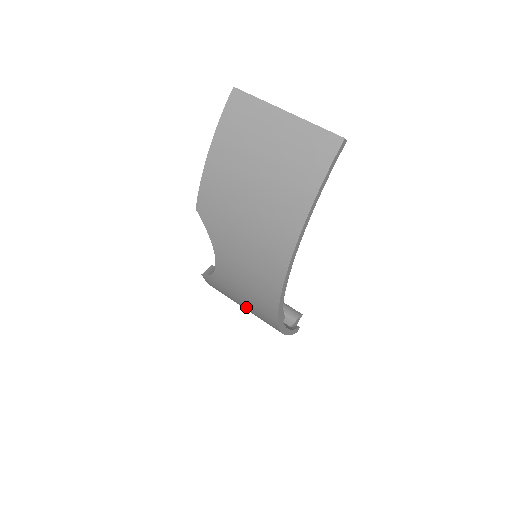
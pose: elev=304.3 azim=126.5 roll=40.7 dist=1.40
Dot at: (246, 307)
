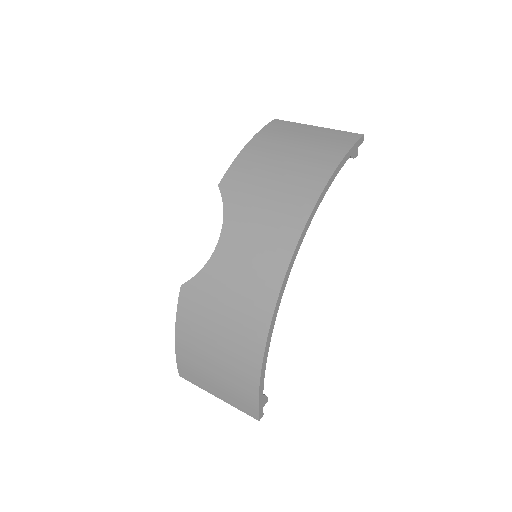
Dot at: (226, 322)
